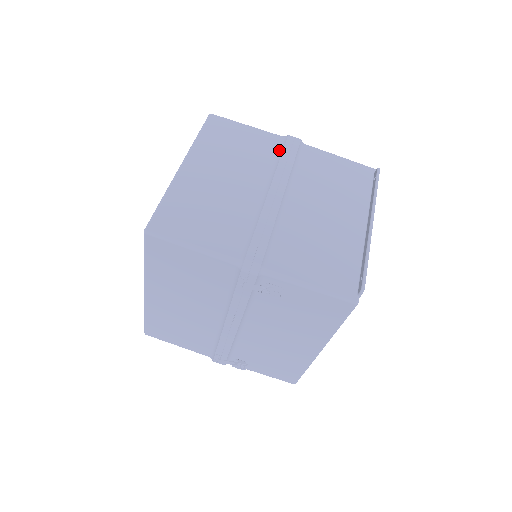
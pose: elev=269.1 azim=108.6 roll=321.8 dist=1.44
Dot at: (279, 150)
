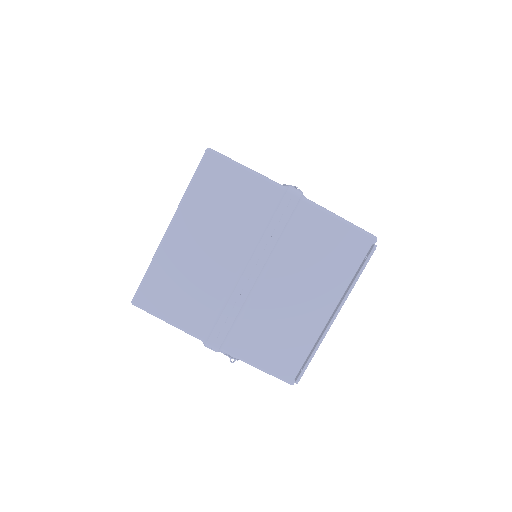
Dot at: (271, 211)
